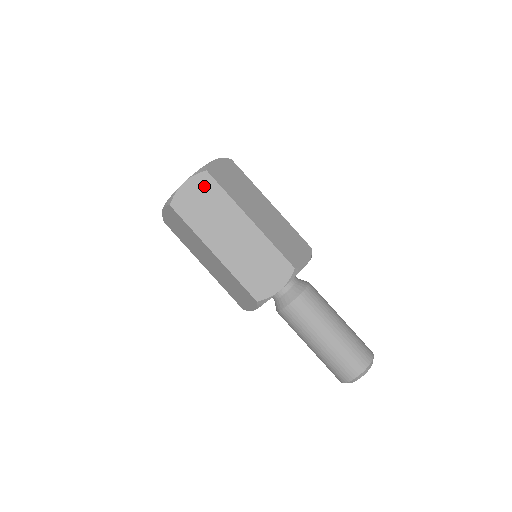
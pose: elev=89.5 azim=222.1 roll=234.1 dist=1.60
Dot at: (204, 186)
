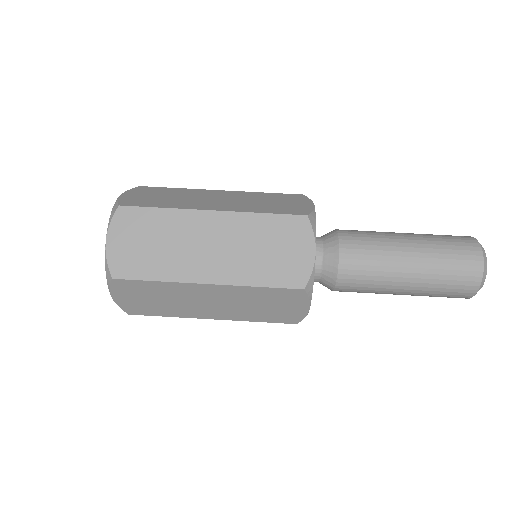
Dot at: (131, 224)
